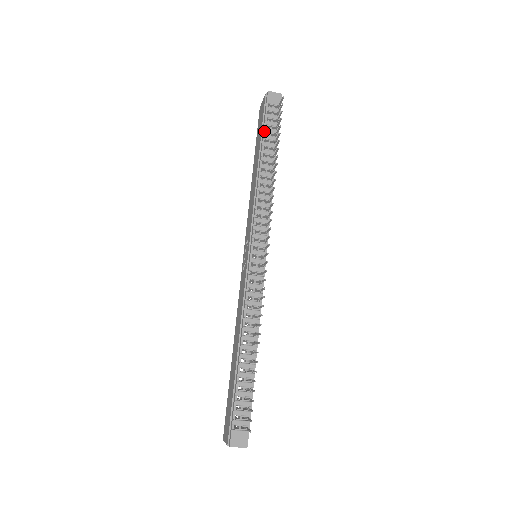
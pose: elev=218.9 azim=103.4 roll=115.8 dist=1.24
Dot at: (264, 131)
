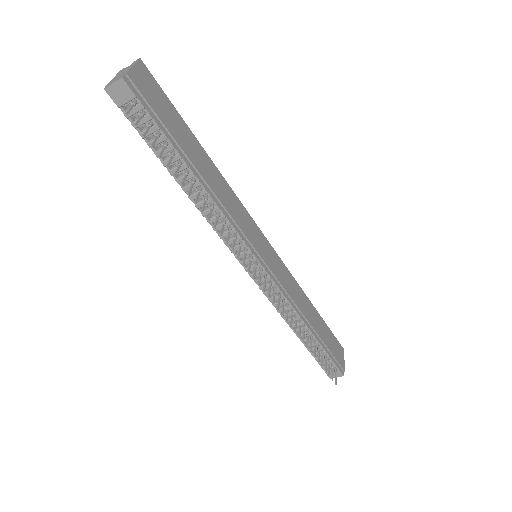
Dot at: occluded
